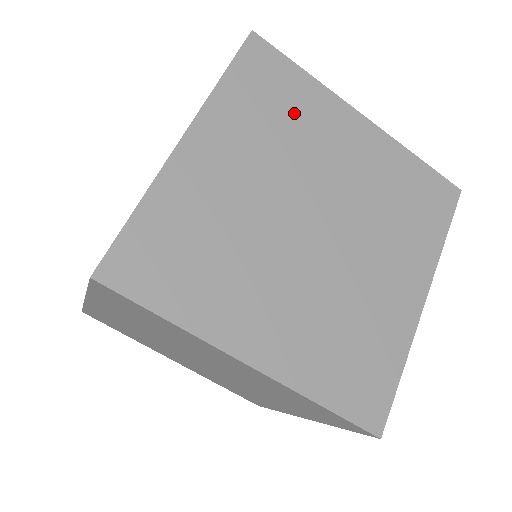
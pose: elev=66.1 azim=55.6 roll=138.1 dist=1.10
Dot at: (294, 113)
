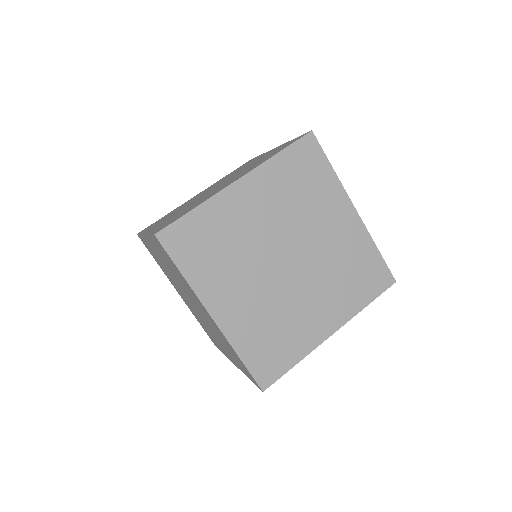
Dot at: (311, 191)
